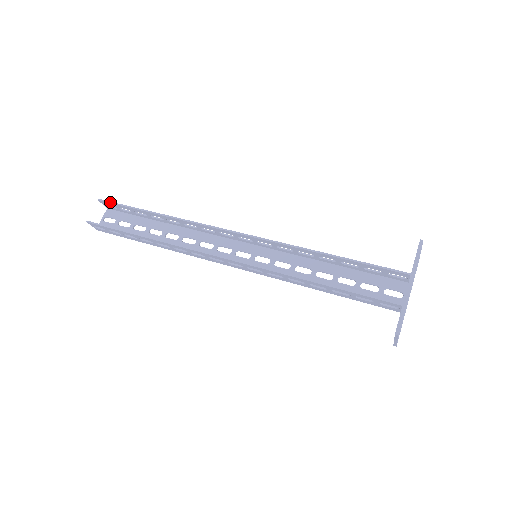
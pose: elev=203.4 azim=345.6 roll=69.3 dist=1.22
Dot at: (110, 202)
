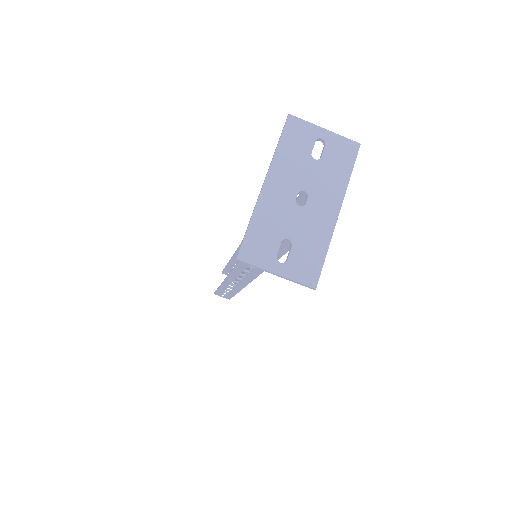
Dot at: (223, 270)
